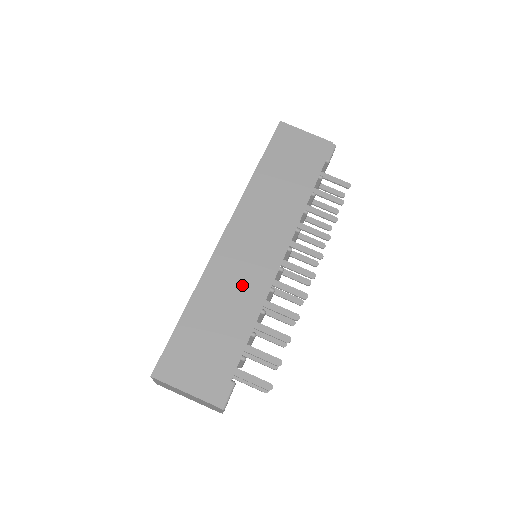
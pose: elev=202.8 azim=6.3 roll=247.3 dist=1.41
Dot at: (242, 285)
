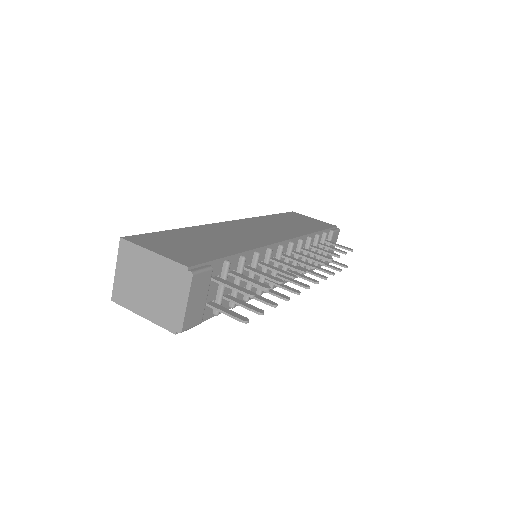
Dot at: (240, 237)
